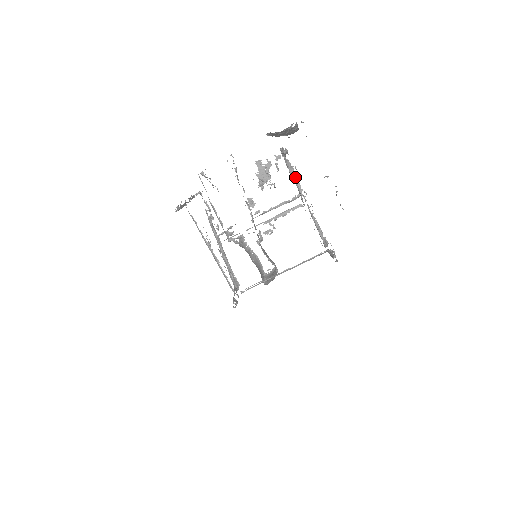
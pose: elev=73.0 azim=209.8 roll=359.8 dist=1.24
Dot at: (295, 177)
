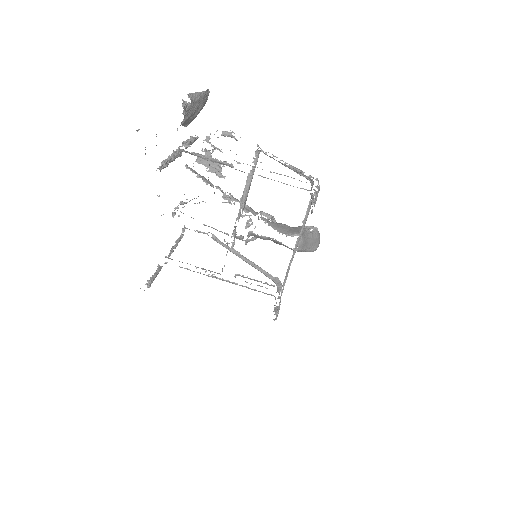
Dot at: (214, 160)
